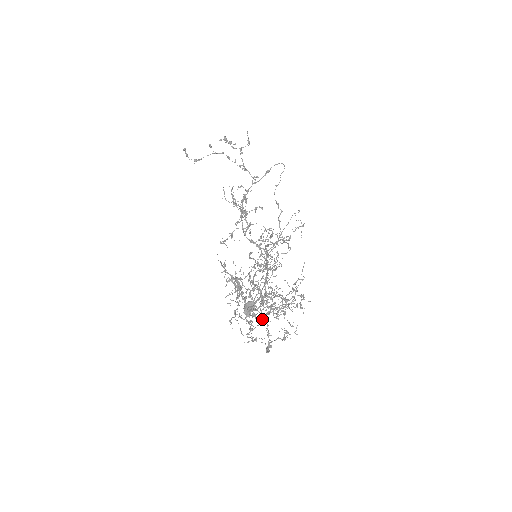
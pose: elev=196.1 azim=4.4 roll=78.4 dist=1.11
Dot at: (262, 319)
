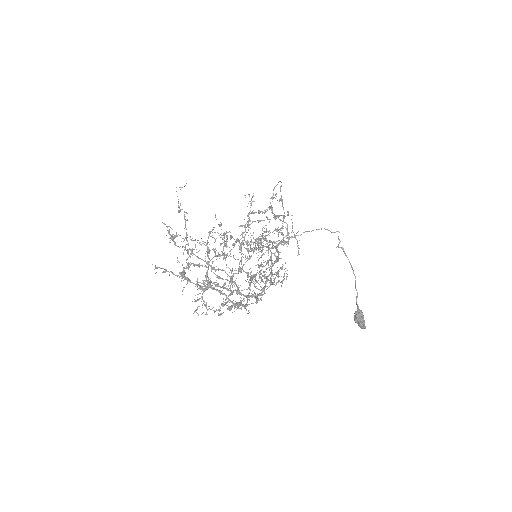
Dot at: (230, 289)
